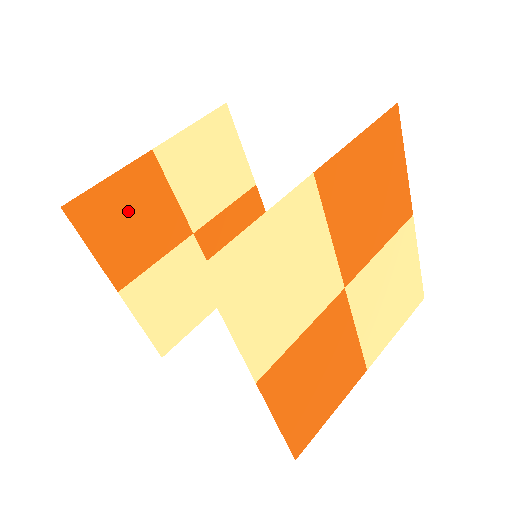
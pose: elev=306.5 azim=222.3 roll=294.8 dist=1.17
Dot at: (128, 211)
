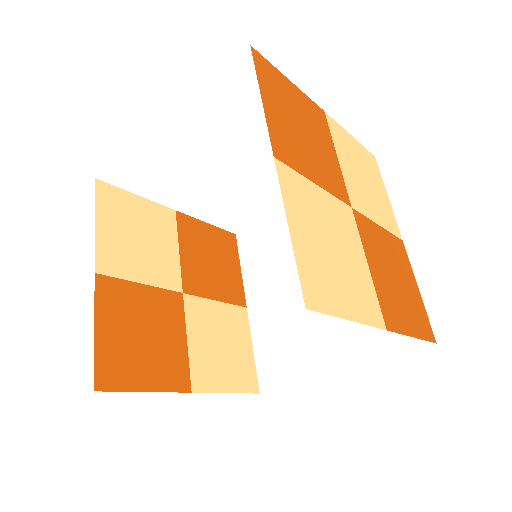
Dot at: (133, 334)
